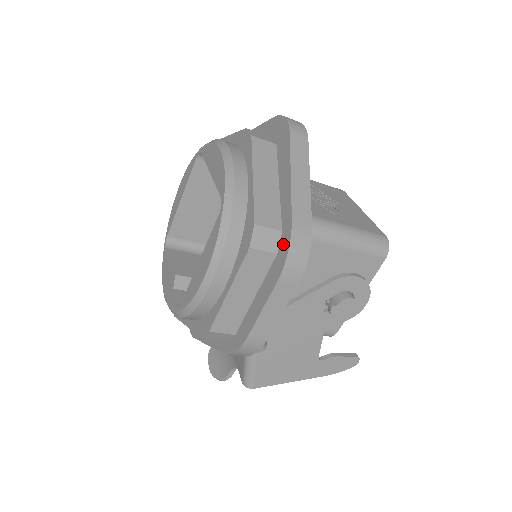
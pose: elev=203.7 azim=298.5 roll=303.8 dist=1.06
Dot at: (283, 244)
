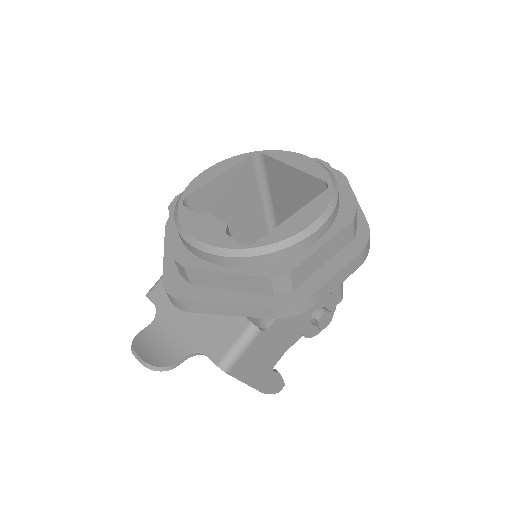
Dot at: (360, 234)
